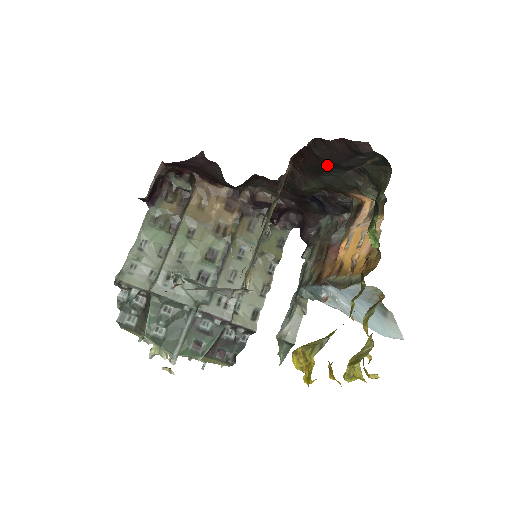
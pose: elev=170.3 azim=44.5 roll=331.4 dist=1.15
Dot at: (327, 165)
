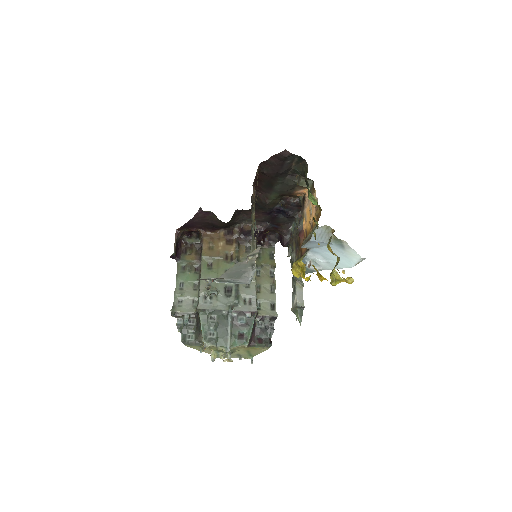
Dot at: (273, 177)
